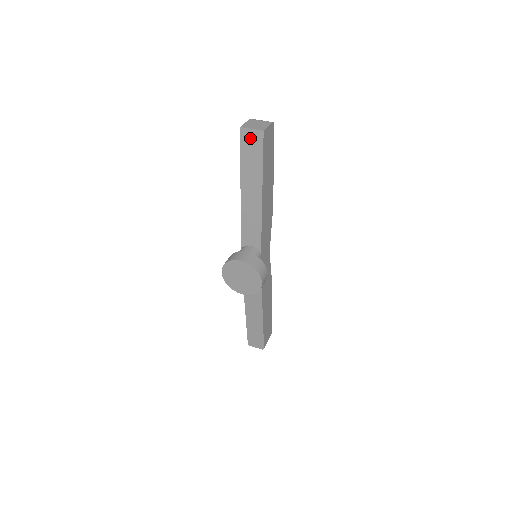
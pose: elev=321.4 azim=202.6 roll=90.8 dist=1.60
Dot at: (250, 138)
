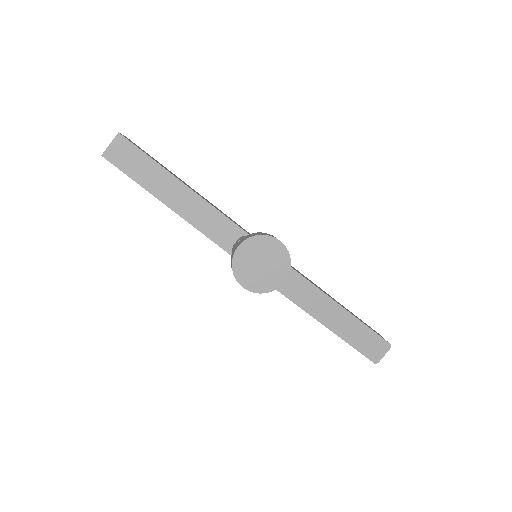
Dot at: (118, 153)
